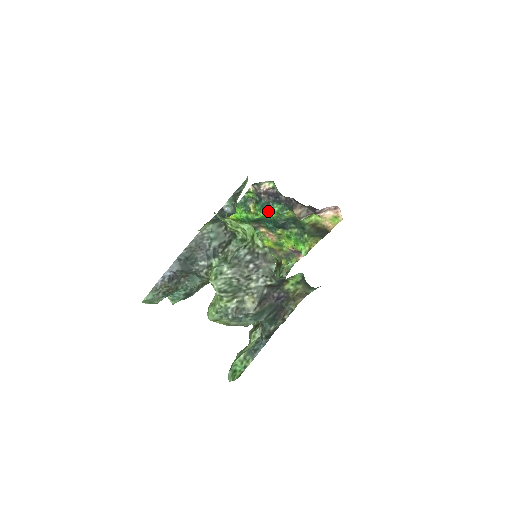
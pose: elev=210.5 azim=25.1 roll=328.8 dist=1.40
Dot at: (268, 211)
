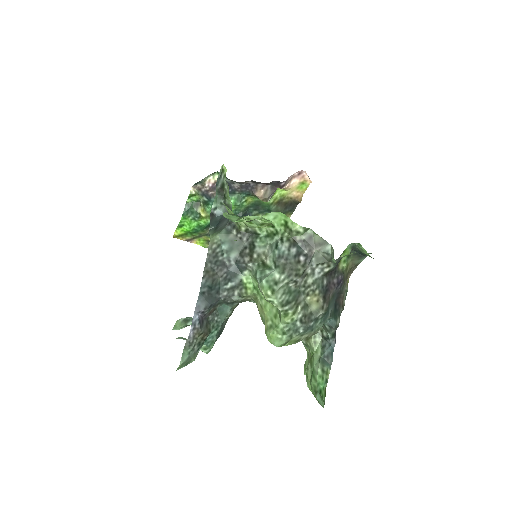
Dot at: occluded
